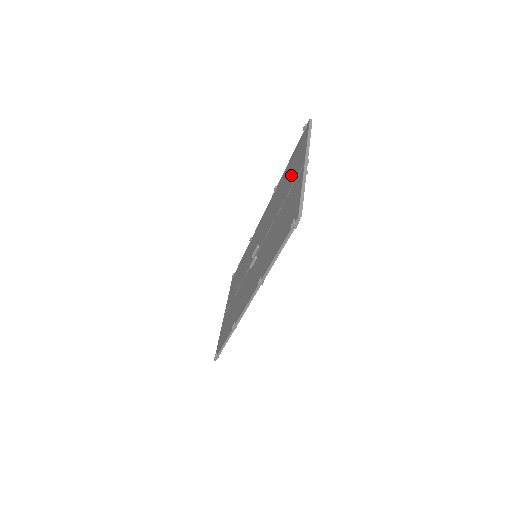
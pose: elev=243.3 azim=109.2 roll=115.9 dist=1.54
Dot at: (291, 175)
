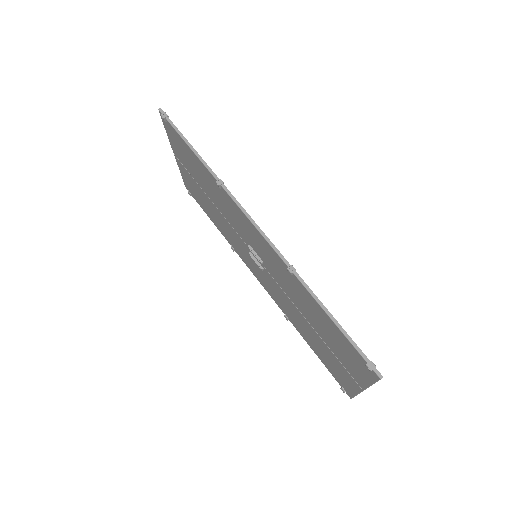
Dot at: (197, 191)
